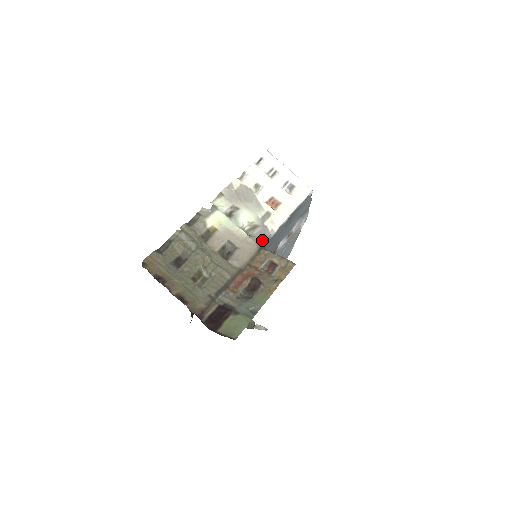
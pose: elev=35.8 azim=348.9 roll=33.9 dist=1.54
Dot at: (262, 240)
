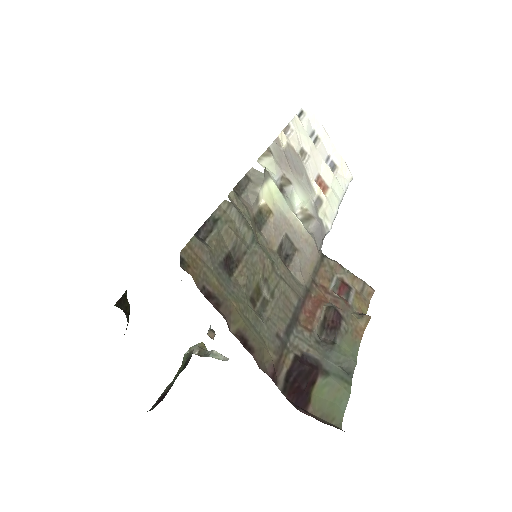
Dot at: (320, 241)
